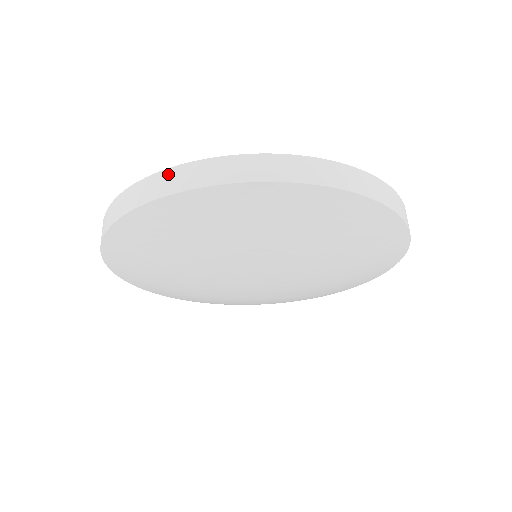
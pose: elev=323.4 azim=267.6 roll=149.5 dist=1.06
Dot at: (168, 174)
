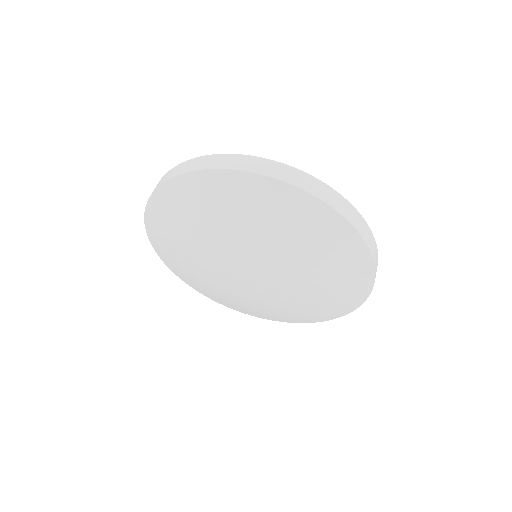
Dot at: occluded
